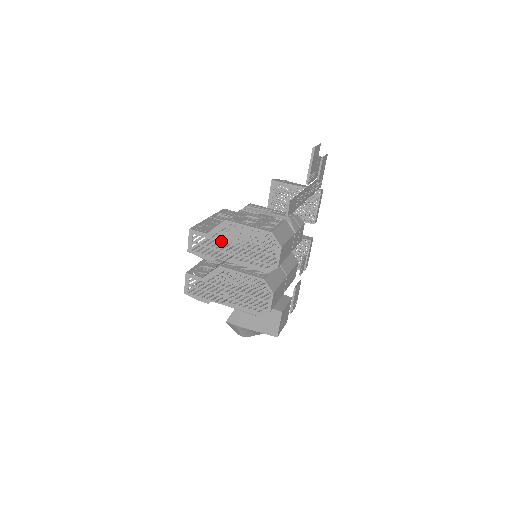
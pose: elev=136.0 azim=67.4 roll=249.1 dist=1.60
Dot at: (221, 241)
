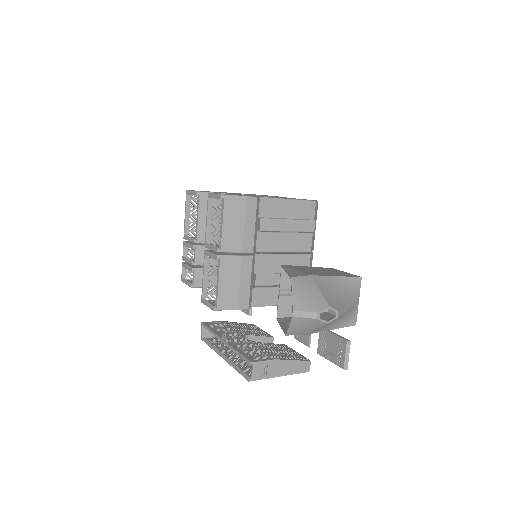
Dot at: occluded
